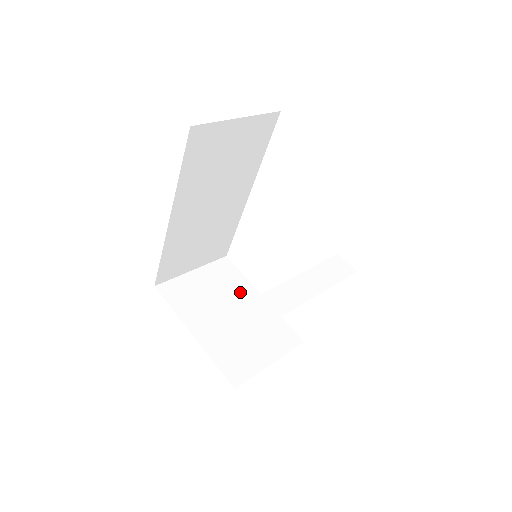
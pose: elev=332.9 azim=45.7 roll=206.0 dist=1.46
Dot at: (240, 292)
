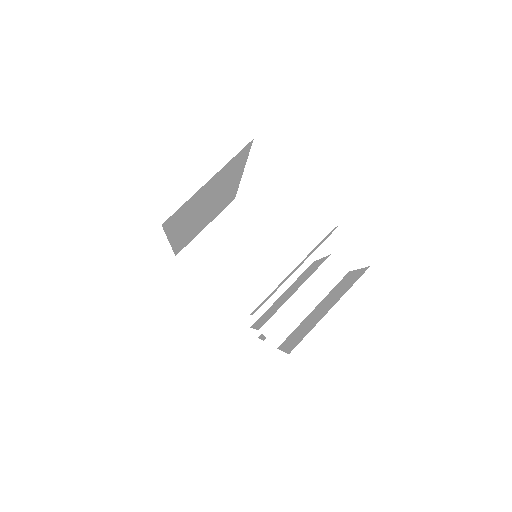
Dot at: (252, 240)
